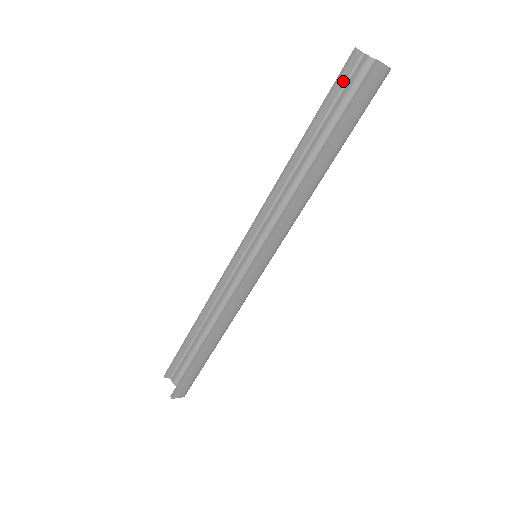
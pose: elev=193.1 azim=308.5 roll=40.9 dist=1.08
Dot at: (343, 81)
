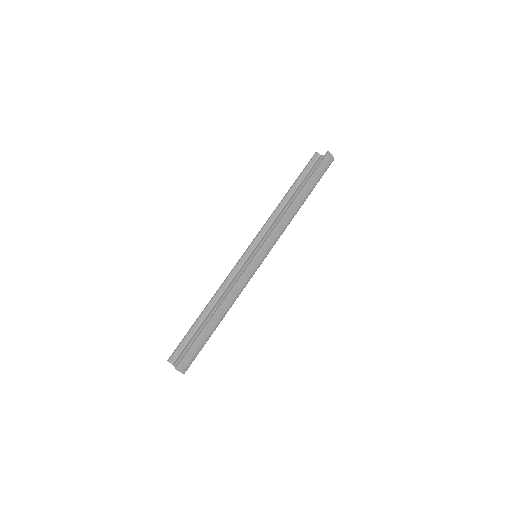
Dot at: (310, 166)
